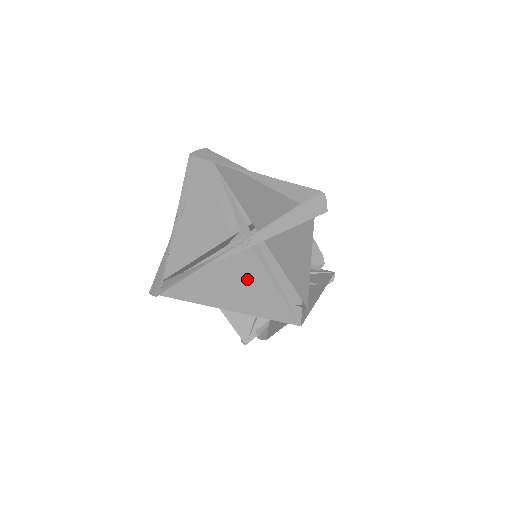
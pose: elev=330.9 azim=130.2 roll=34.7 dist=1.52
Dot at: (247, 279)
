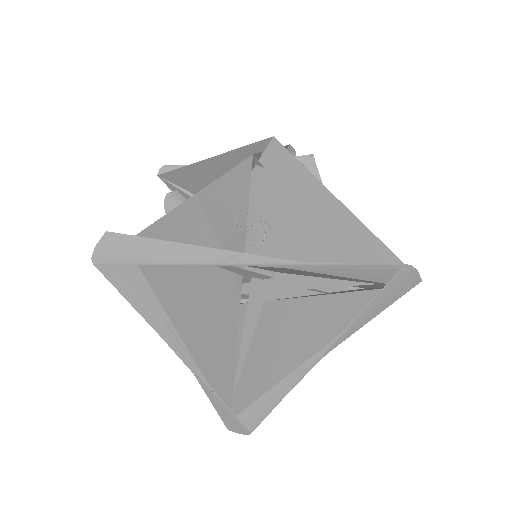
Dot at: occluded
